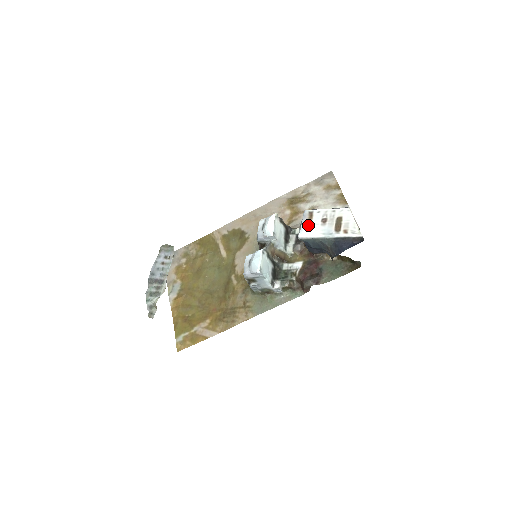
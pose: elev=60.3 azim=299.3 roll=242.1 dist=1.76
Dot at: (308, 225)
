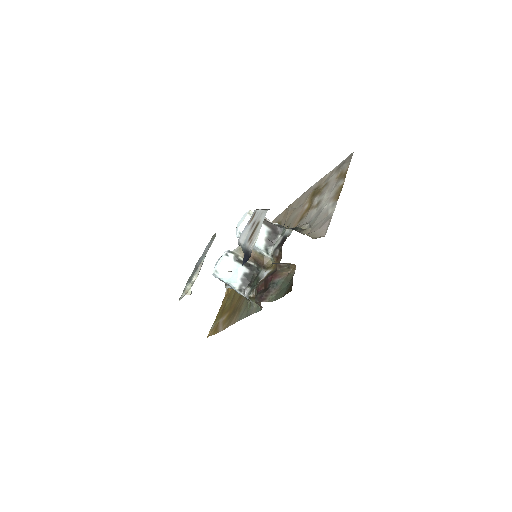
Dot at: (246, 228)
